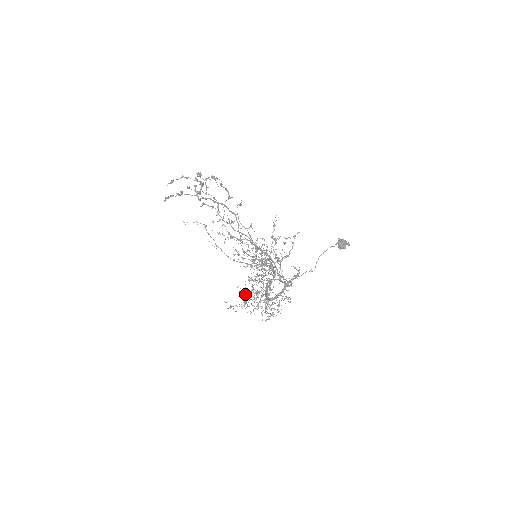
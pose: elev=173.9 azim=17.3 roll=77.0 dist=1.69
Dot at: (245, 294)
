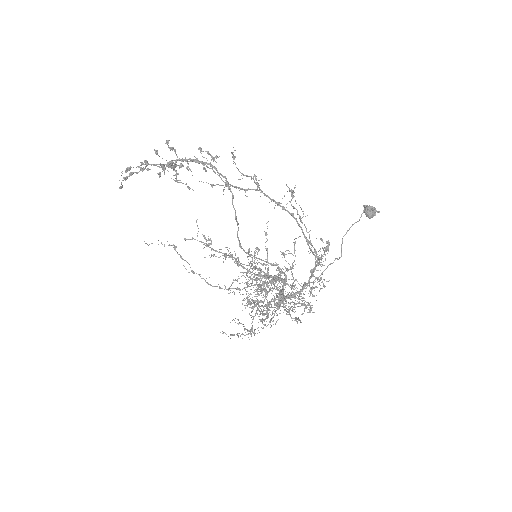
Dot at: occluded
